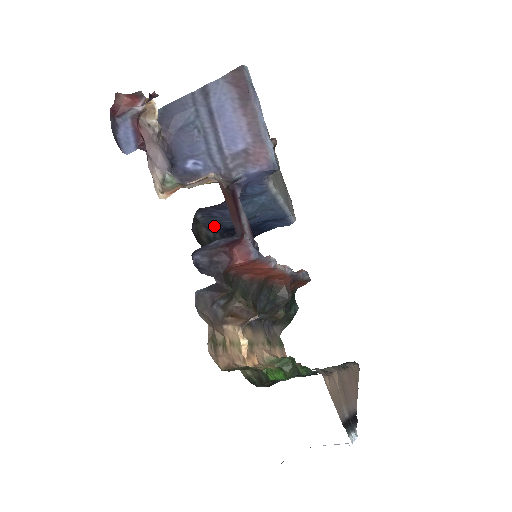
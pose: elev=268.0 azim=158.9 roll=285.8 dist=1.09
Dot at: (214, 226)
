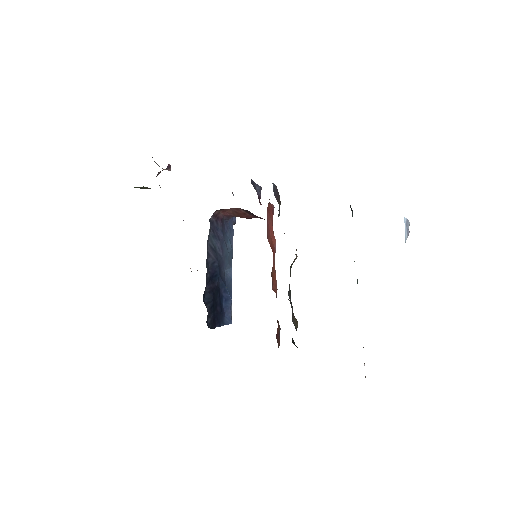
Dot at: (211, 254)
